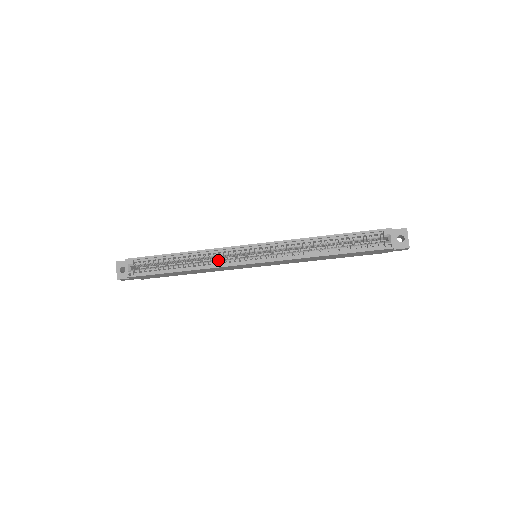
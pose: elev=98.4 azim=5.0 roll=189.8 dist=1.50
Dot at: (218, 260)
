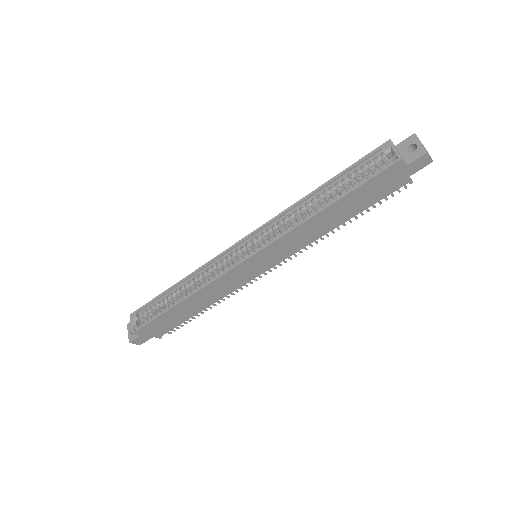
Dot at: (212, 275)
